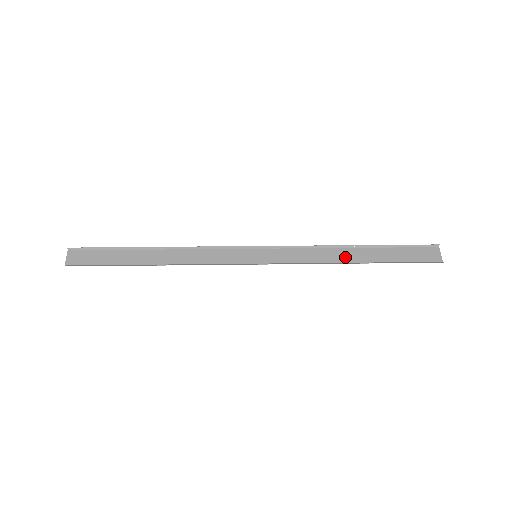
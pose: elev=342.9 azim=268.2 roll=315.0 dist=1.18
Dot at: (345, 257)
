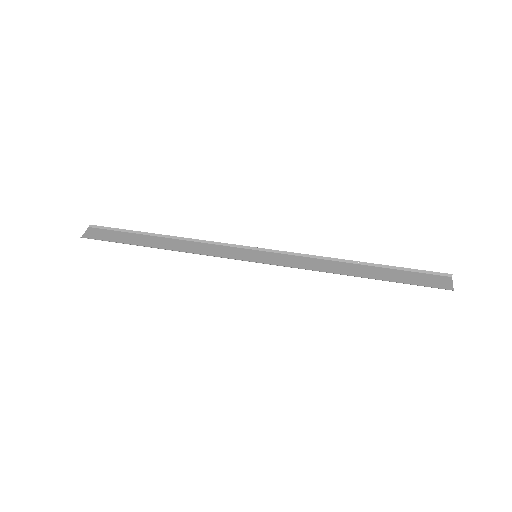
Dot at: (346, 270)
